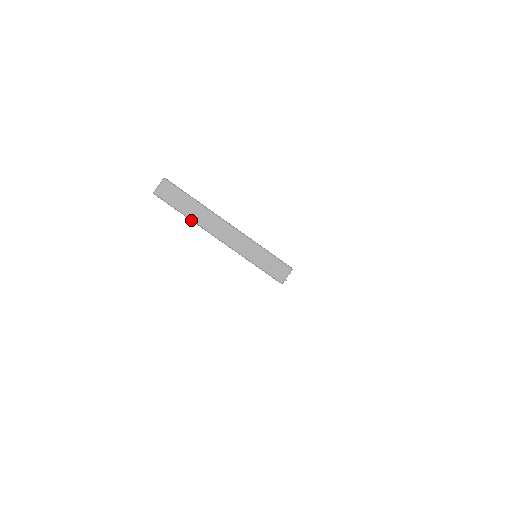
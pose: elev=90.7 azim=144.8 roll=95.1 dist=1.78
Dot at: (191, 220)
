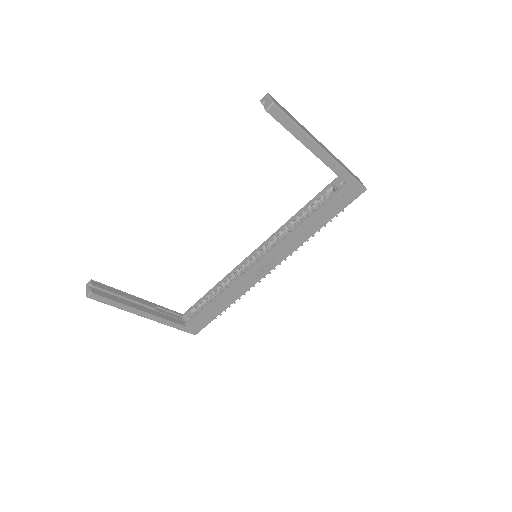
Dot at: (305, 133)
